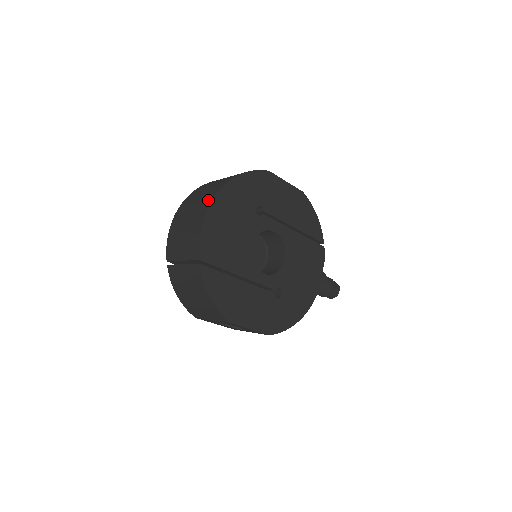
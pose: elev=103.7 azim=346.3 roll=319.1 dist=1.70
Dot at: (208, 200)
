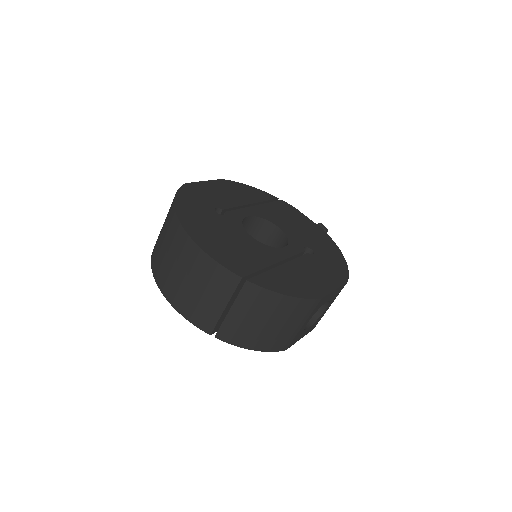
Dot at: (181, 238)
